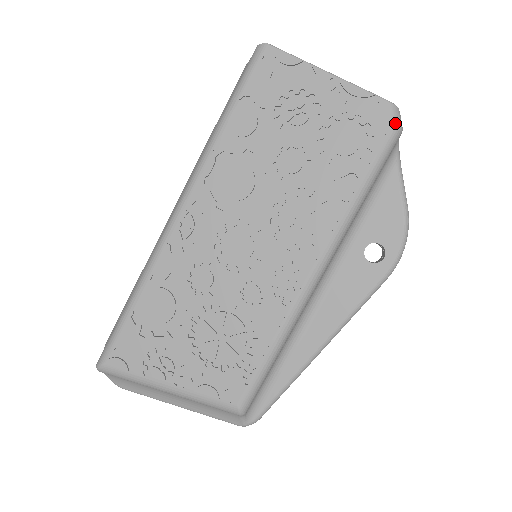
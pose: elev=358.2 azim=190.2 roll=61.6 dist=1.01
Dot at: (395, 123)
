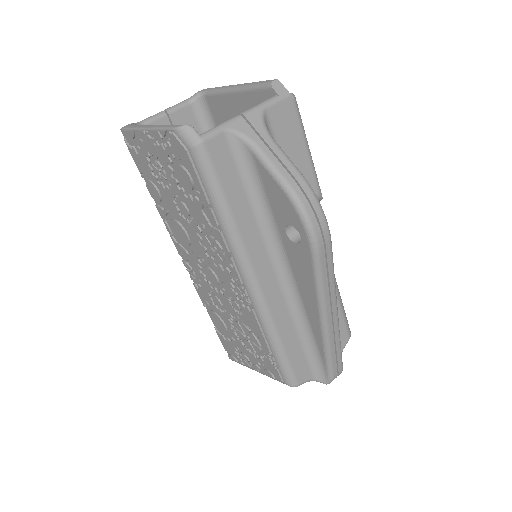
Dot at: (188, 144)
